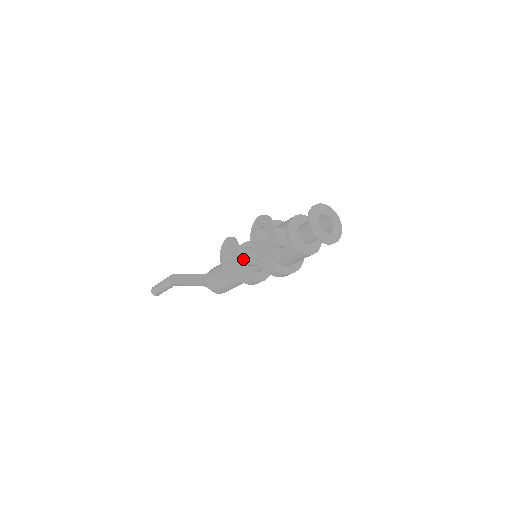
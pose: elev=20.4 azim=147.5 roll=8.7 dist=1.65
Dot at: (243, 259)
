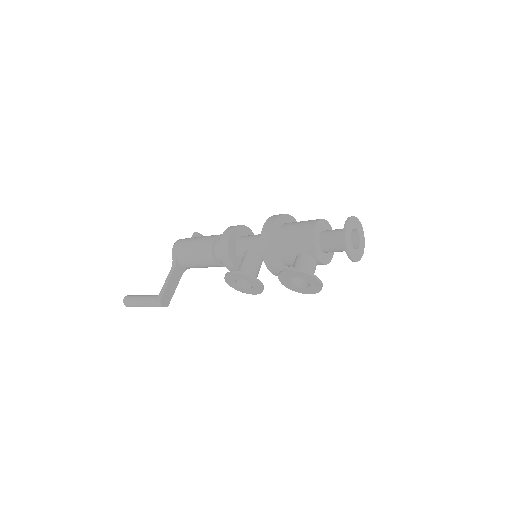
Dot at: occluded
